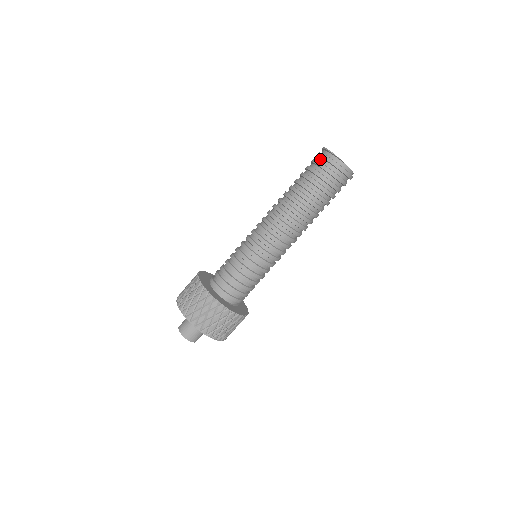
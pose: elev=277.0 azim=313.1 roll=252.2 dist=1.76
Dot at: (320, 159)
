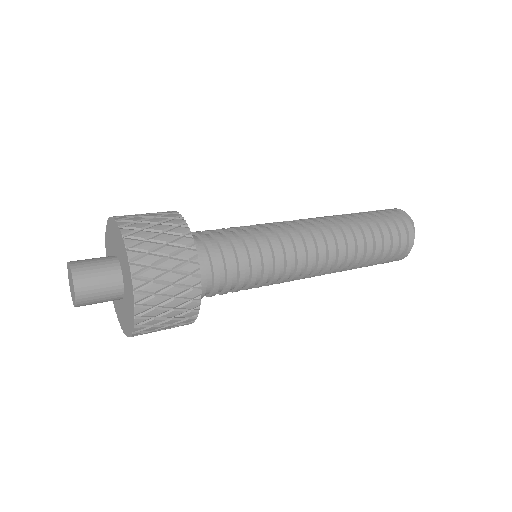
Dot at: occluded
